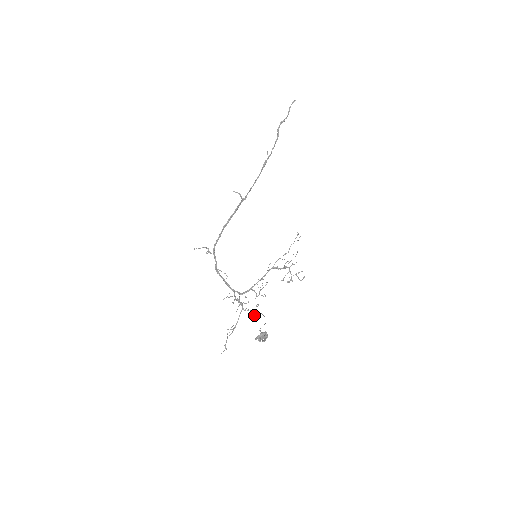
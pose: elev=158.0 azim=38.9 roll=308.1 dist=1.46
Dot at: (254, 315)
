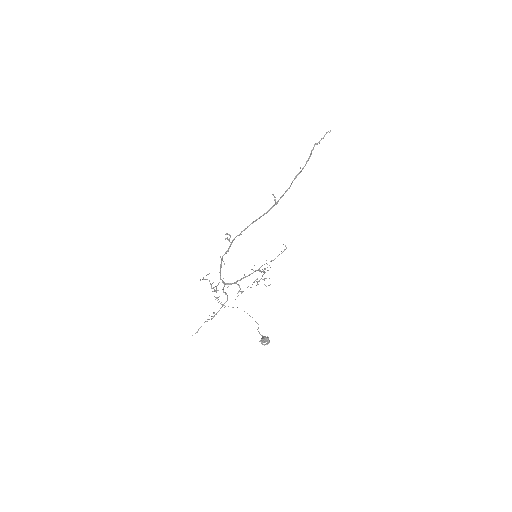
Dot at: (225, 306)
